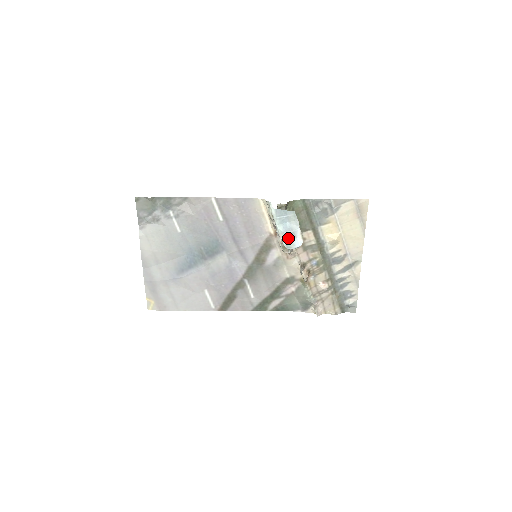
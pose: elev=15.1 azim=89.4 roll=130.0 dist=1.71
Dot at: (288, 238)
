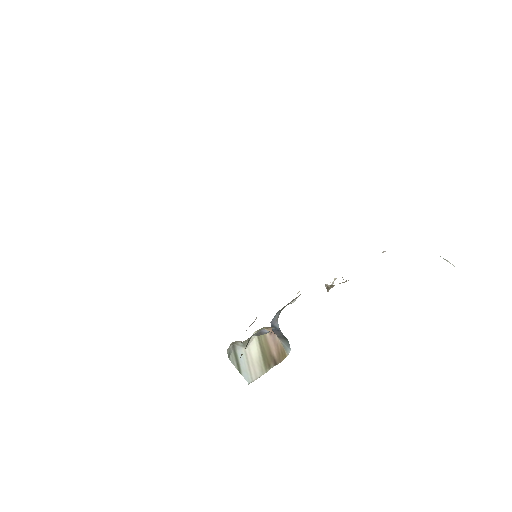
Dot at: occluded
